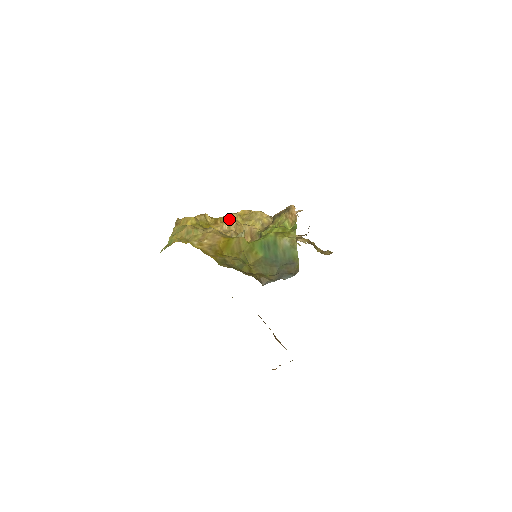
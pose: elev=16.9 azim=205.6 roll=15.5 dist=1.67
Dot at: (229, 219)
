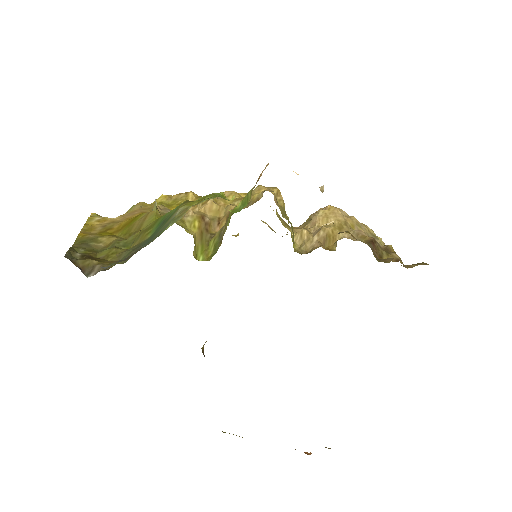
Dot at: occluded
